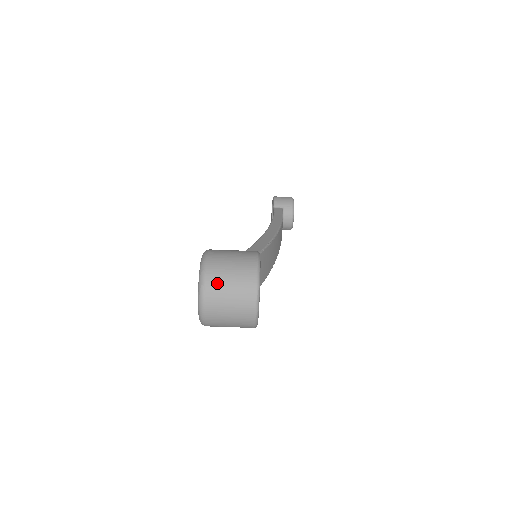
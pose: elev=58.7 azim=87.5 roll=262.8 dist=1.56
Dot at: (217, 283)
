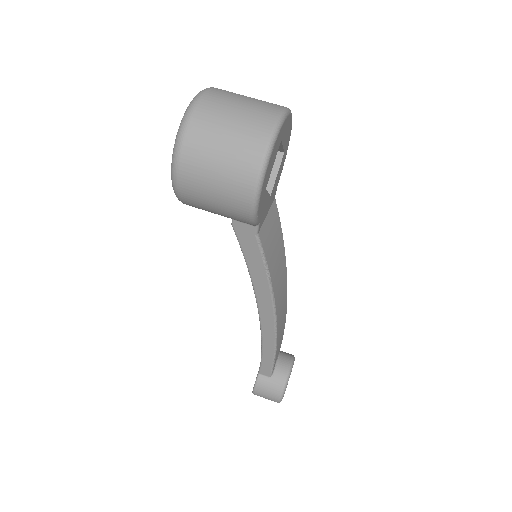
Dot at: occluded
